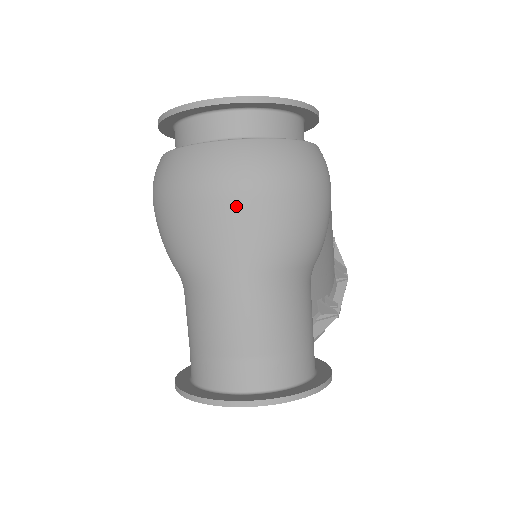
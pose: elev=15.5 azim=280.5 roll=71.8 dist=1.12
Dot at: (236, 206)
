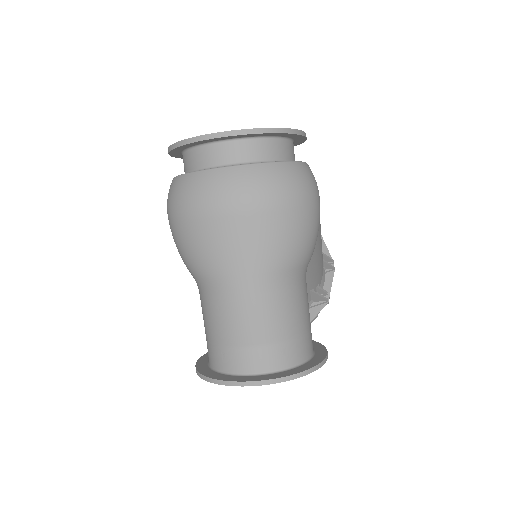
Dot at: (244, 222)
